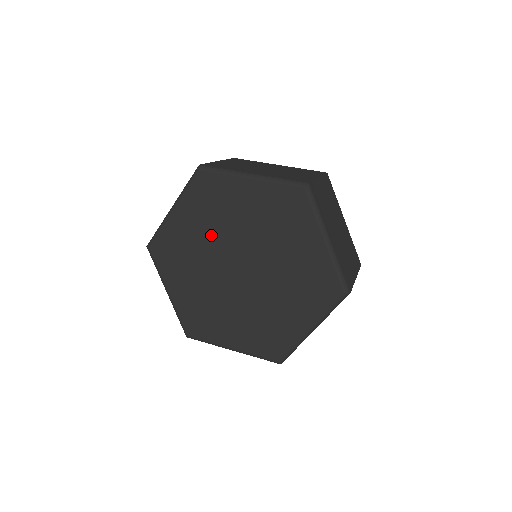
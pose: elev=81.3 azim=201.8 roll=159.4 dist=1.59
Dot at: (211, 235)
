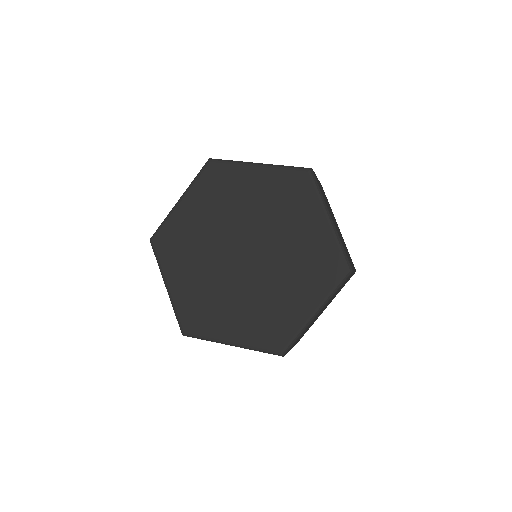
Dot at: (258, 212)
